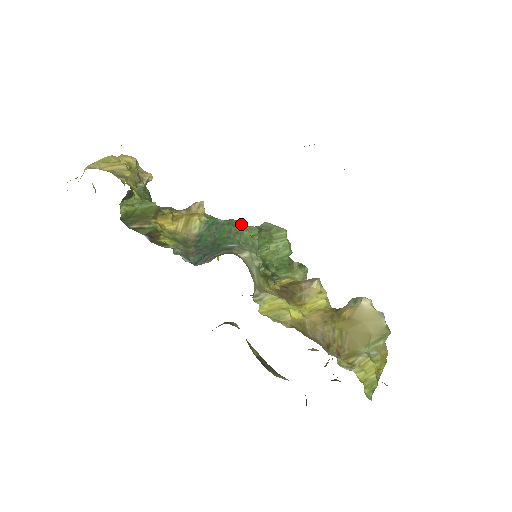
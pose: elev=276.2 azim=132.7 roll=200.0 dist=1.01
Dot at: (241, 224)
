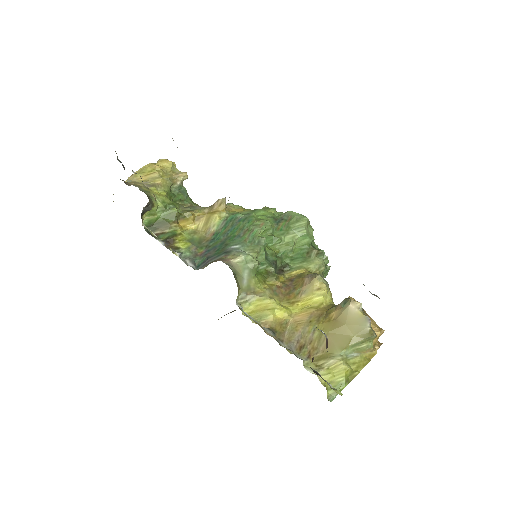
Dot at: (260, 217)
